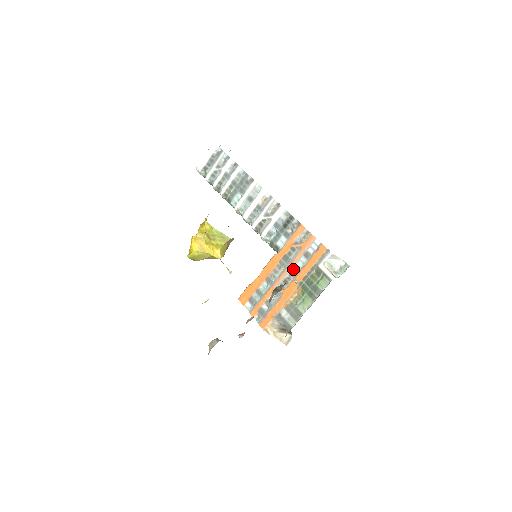
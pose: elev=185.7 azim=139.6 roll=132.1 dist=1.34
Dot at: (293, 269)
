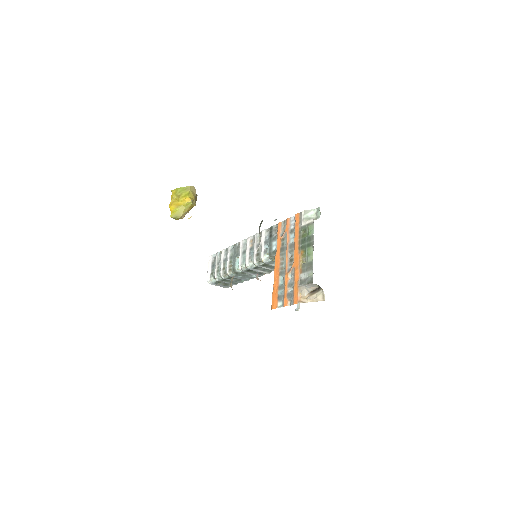
Dot at: (290, 248)
